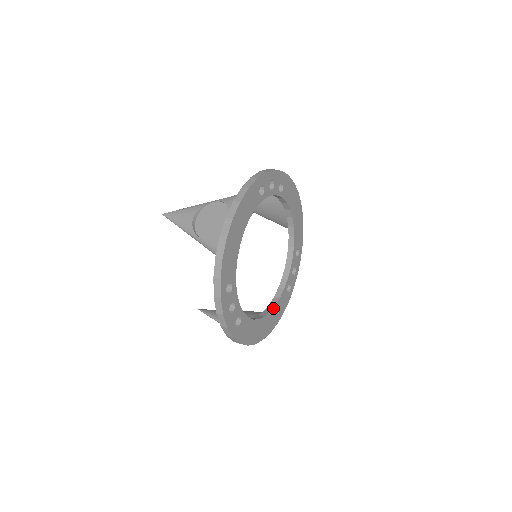
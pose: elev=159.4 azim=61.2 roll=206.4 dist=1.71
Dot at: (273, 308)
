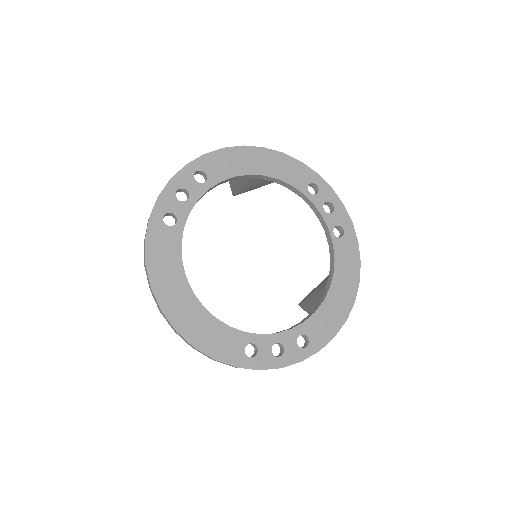
Dot at: (211, 314)
